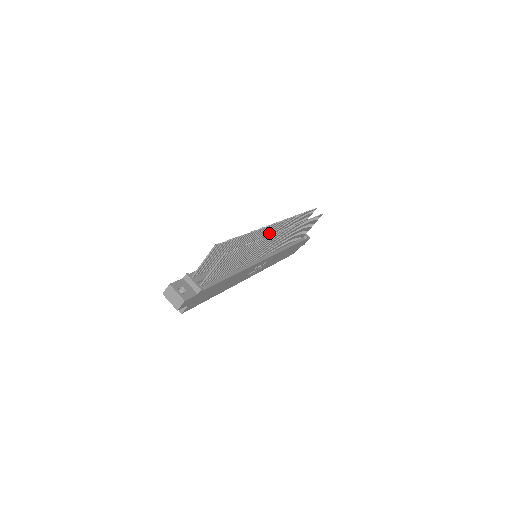
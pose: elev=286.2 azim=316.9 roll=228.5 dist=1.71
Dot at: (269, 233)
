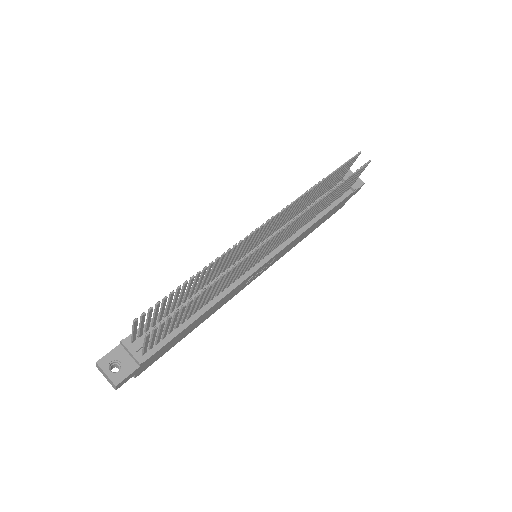
Dot at: (265, 229)
